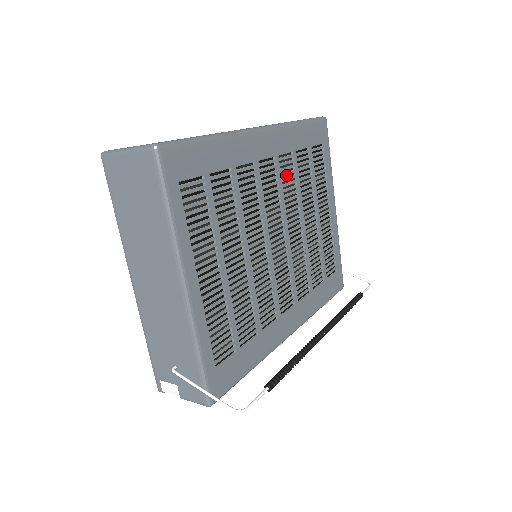
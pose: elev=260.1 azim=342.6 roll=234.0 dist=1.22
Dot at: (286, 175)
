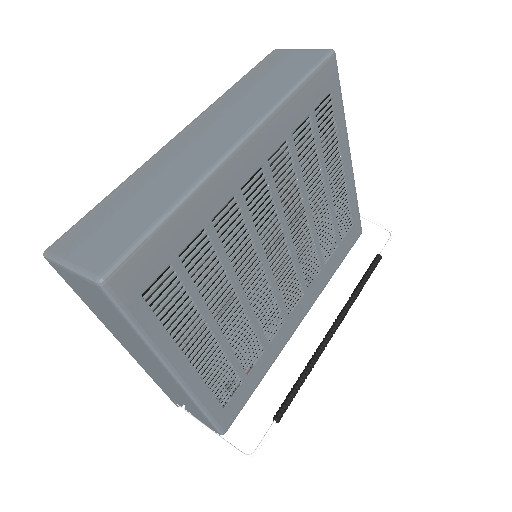
Dot at: (281, 172)
